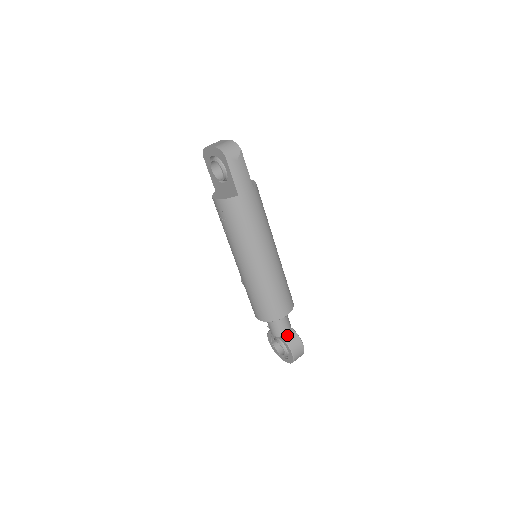
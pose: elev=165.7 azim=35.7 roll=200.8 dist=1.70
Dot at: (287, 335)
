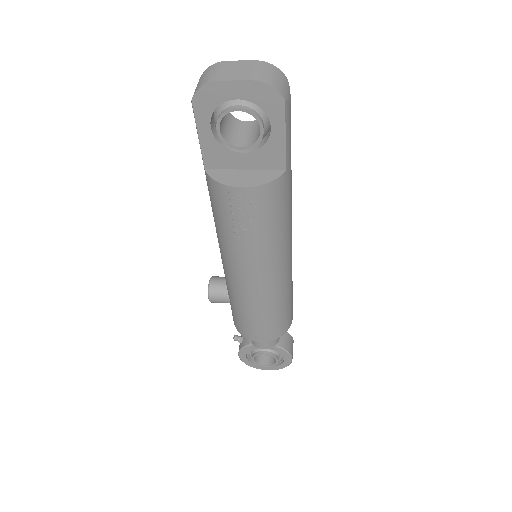
Dot at: (280, 340)
